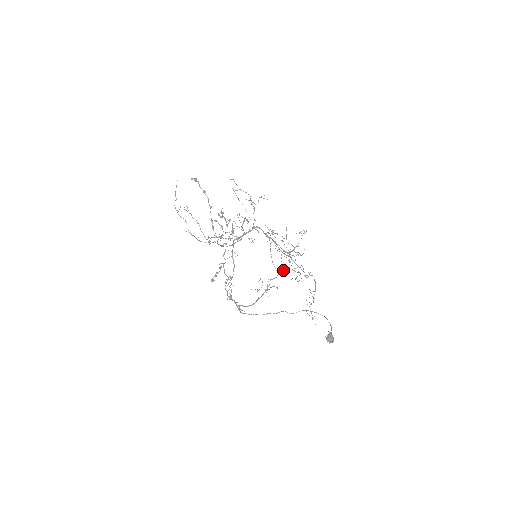
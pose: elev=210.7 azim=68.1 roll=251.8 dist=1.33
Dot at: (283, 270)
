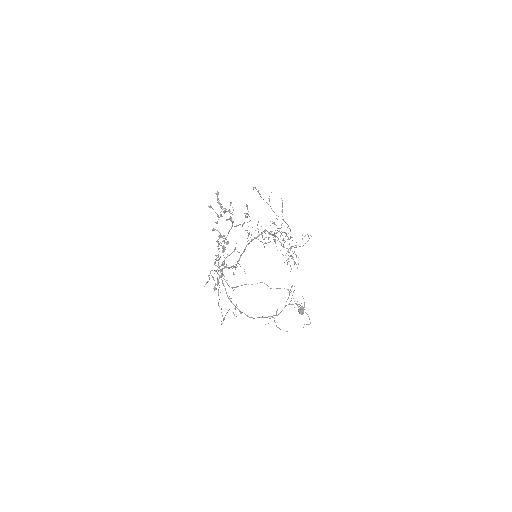
Dot at: occluded
